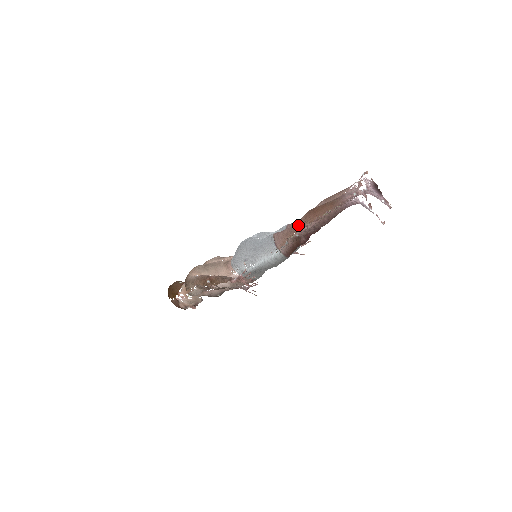
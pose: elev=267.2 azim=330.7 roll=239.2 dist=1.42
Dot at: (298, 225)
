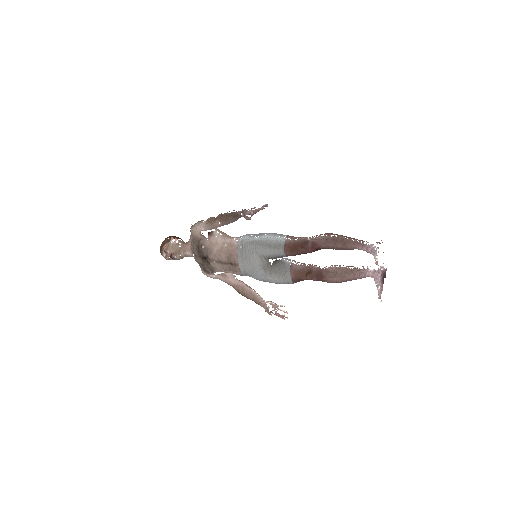
Dot at: (317, 235)
